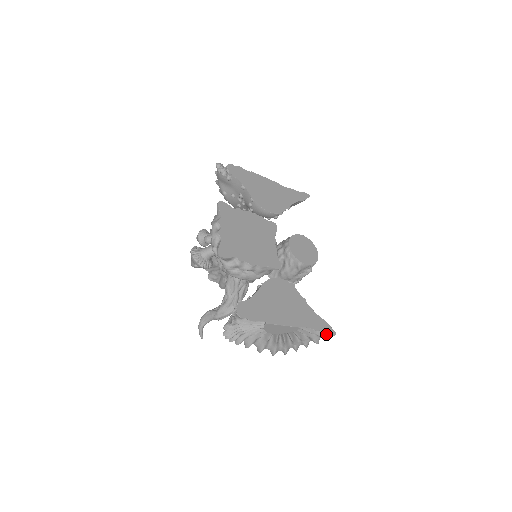
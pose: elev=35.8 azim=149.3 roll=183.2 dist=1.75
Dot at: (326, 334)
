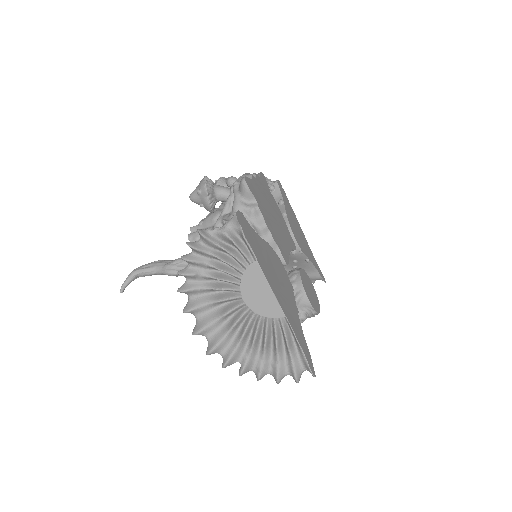
Dot at: (301, 369)
